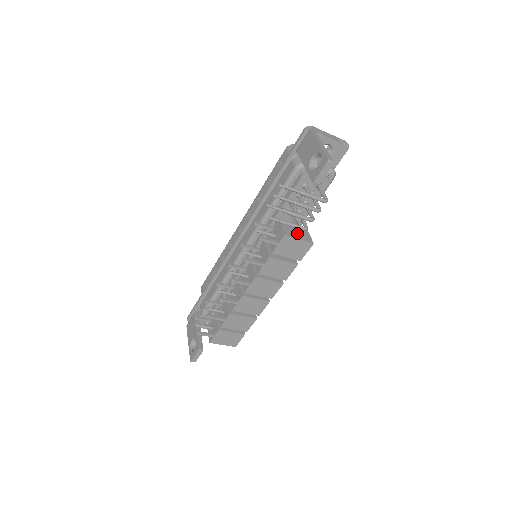
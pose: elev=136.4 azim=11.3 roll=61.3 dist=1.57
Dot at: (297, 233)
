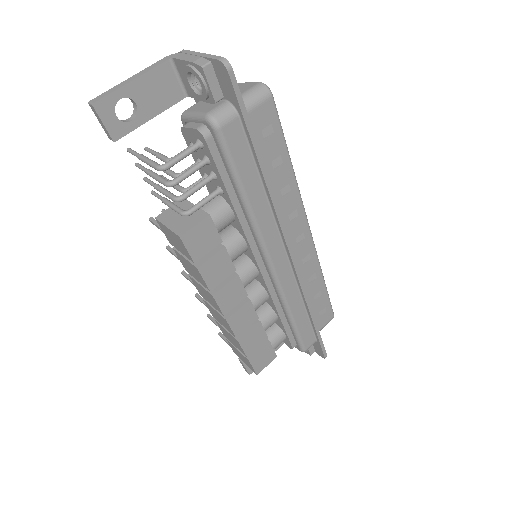
Dot at: (178, 218)
